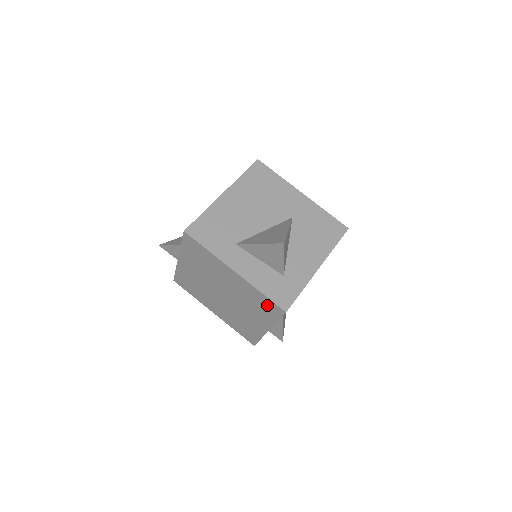
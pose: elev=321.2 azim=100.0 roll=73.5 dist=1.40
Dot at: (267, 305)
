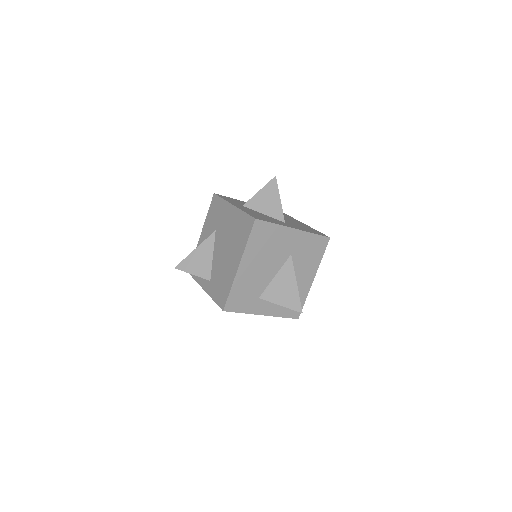
Dot at: occluded
